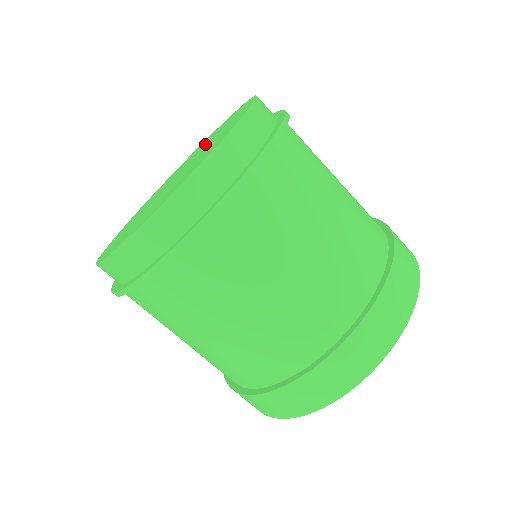
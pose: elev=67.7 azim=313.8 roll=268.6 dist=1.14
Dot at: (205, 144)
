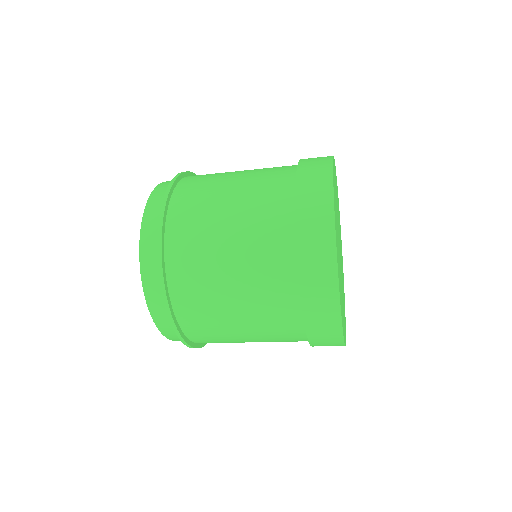
Dot at: occluded
